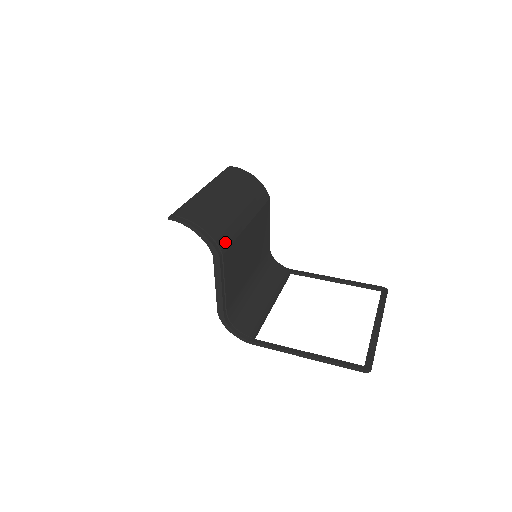
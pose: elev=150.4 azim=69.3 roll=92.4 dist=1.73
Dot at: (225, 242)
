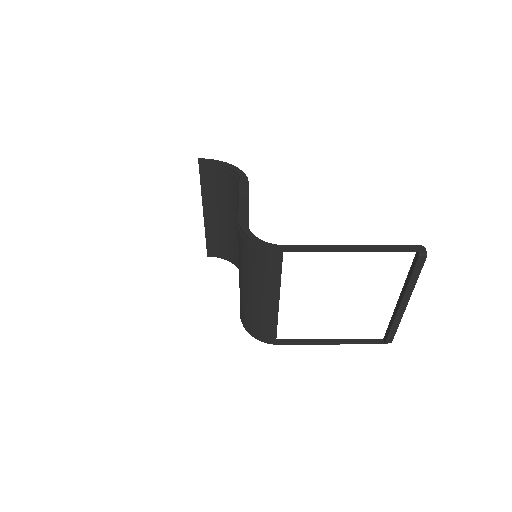
Dot at: occluded
